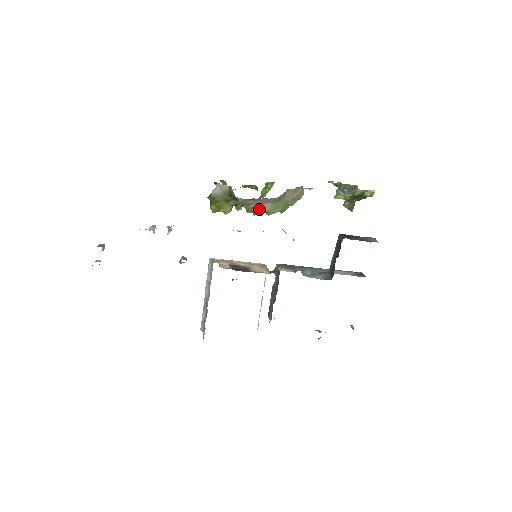
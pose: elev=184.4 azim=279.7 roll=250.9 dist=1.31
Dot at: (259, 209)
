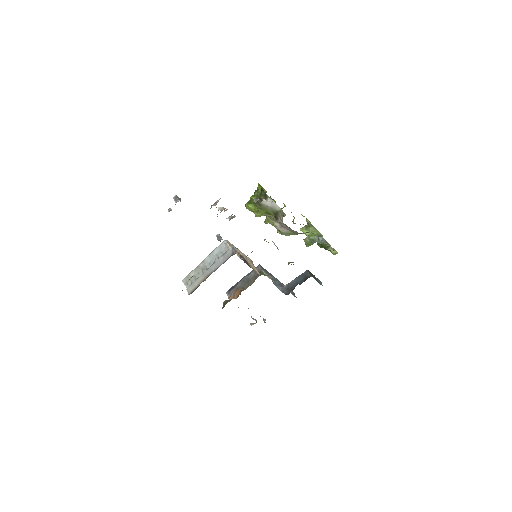
Dot at: (279, 228)
